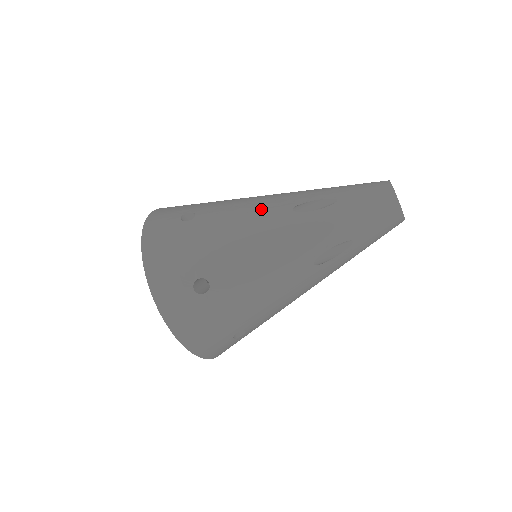
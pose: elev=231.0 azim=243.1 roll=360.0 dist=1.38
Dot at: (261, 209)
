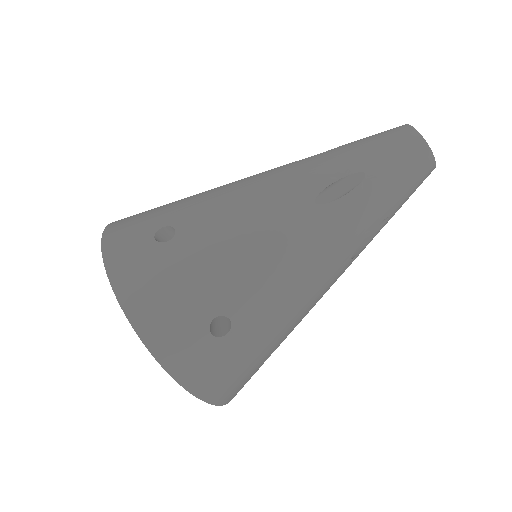
Dot at: occluded
